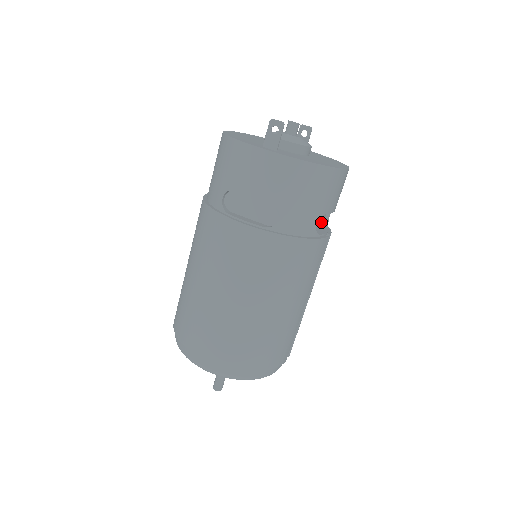
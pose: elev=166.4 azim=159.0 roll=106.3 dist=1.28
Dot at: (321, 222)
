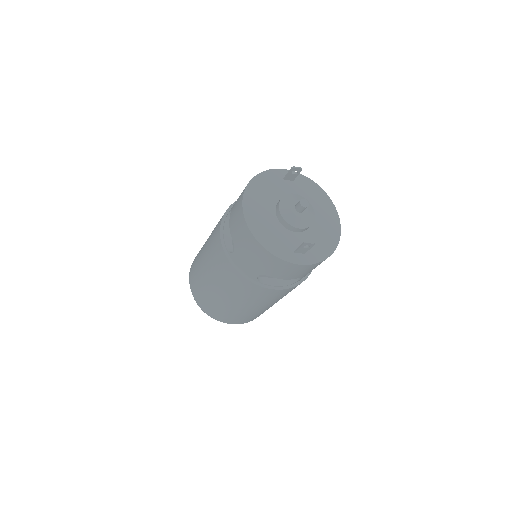
Dot at: occluded
